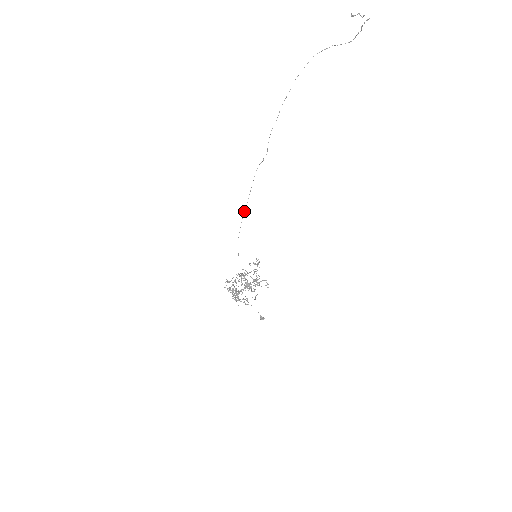
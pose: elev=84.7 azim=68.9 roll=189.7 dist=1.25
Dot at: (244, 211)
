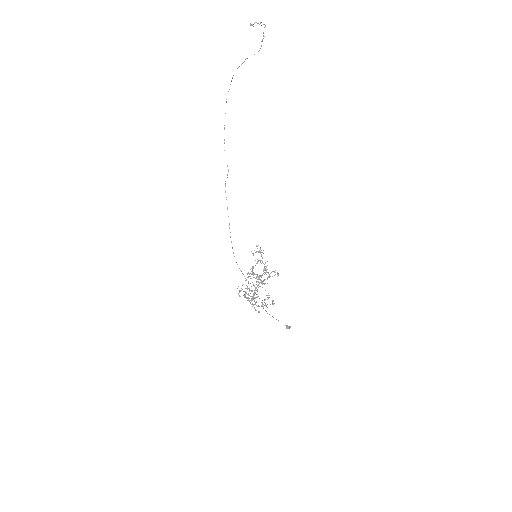
Dot at: (229, 227)
